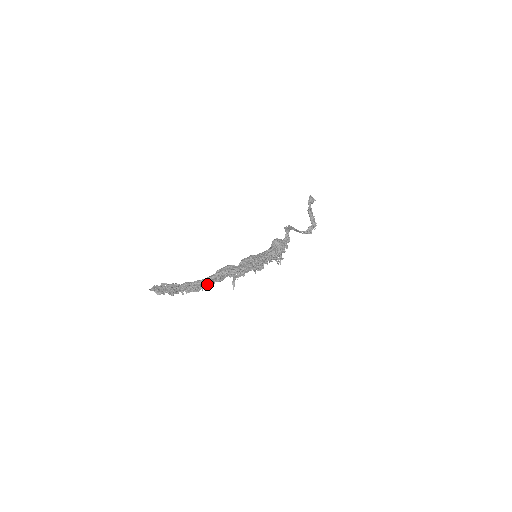
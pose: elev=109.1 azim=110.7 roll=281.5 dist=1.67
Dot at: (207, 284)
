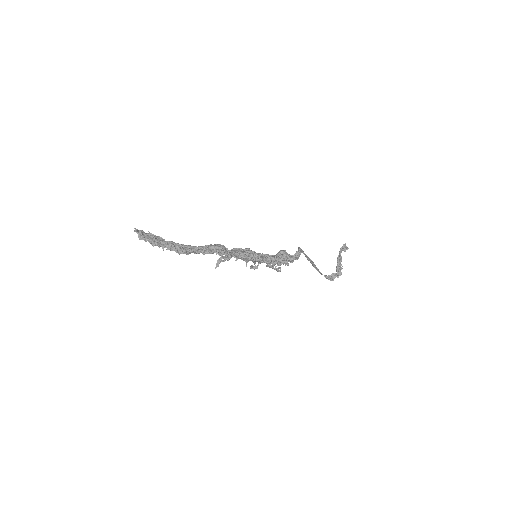
Dot at: (190, 249)
